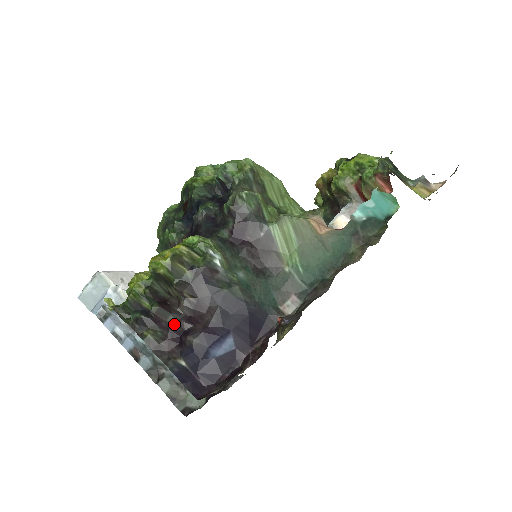
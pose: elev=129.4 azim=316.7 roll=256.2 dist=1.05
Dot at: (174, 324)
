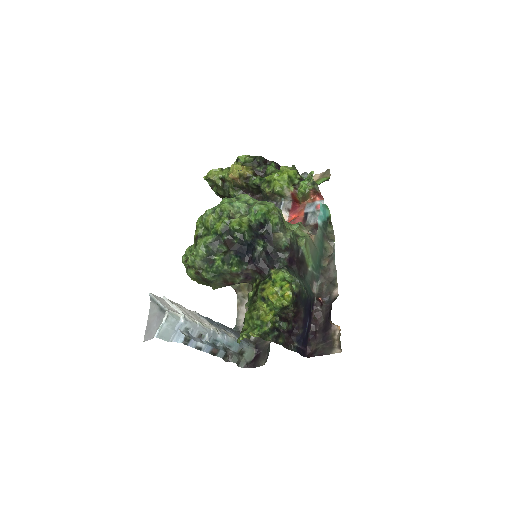
Dot at: (290, 328)
